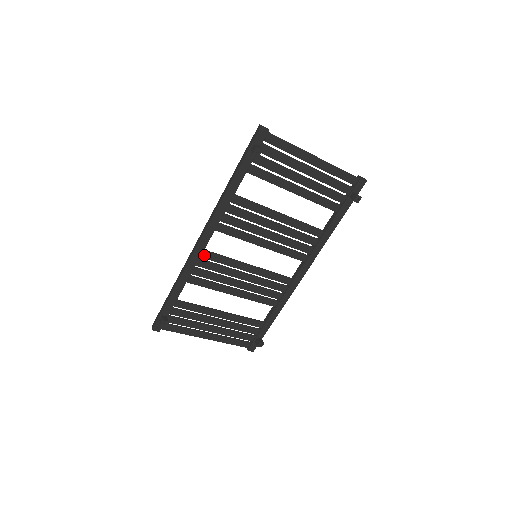
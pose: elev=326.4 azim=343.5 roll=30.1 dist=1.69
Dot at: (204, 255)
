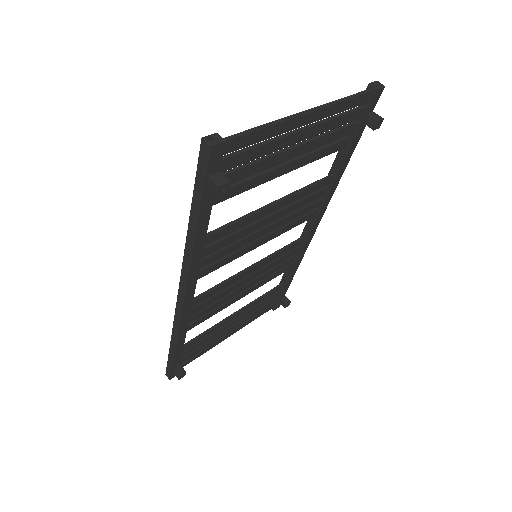
Dot at: (193, 304)
